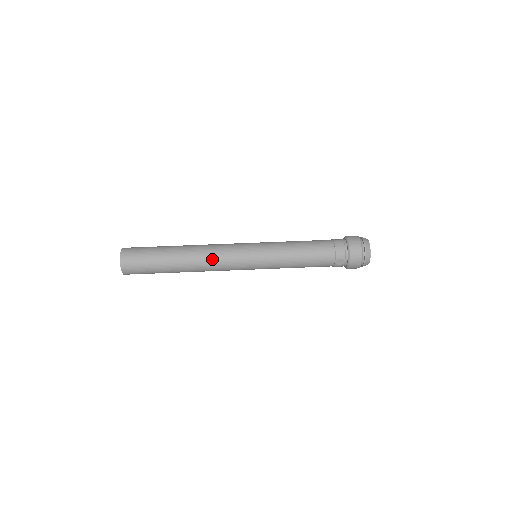
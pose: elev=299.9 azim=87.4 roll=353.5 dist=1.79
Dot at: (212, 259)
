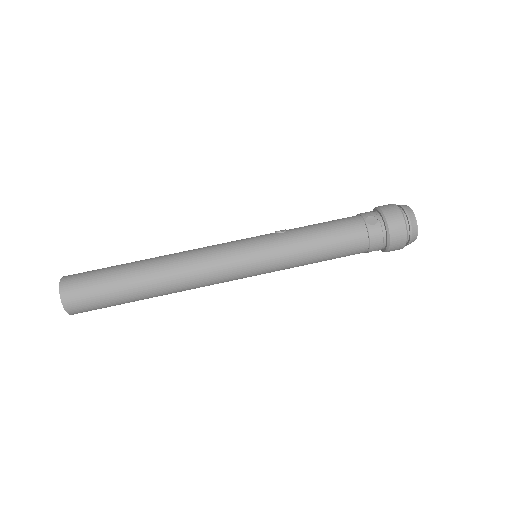
Dot at: (198, 284)
